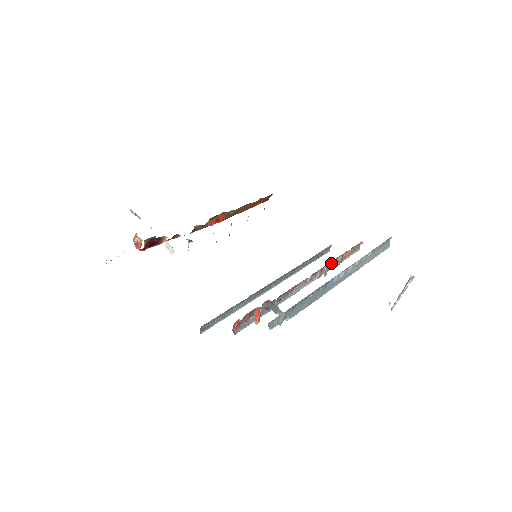
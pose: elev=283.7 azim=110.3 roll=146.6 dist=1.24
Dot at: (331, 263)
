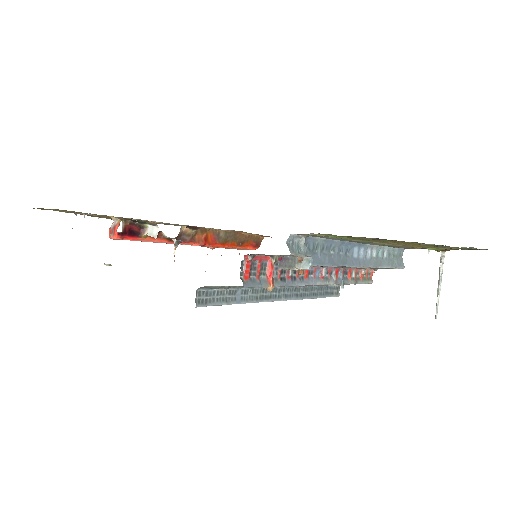
Dot at: (345, 275)
